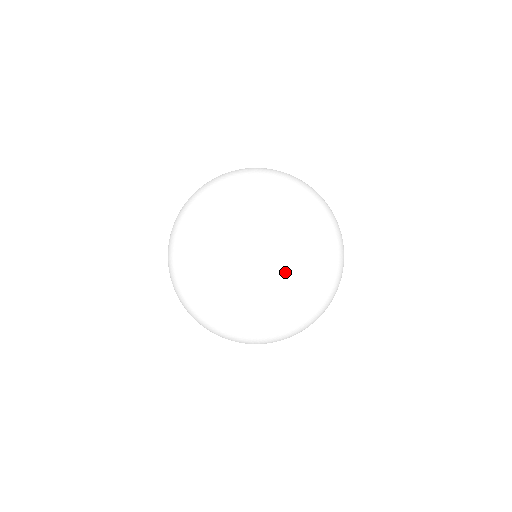
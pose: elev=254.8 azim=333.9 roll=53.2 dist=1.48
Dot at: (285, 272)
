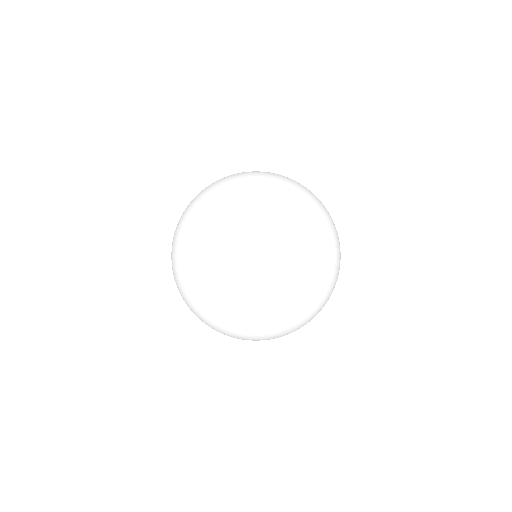
Dot at: (260, 188)
